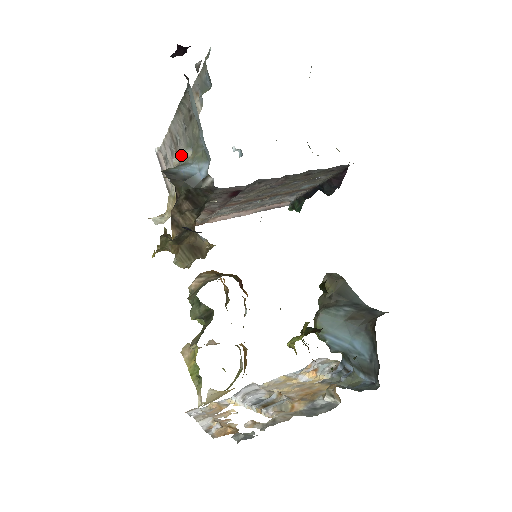
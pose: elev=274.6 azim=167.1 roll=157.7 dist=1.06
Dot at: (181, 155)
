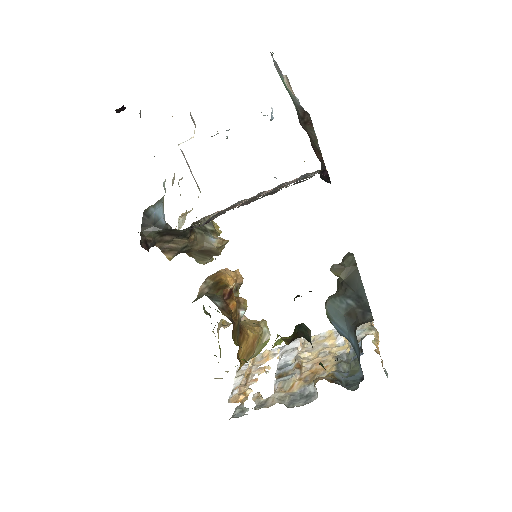
Dot at: (164, 185)
